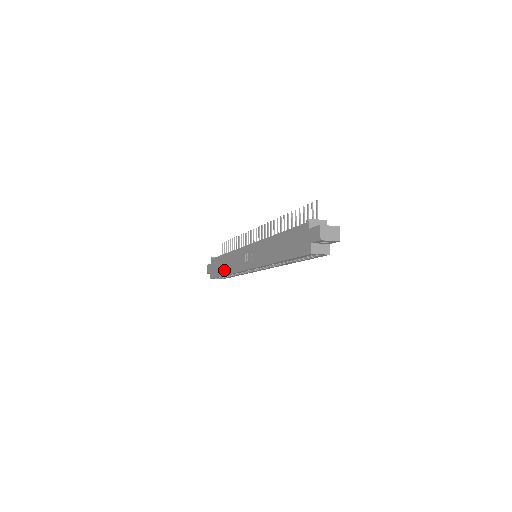
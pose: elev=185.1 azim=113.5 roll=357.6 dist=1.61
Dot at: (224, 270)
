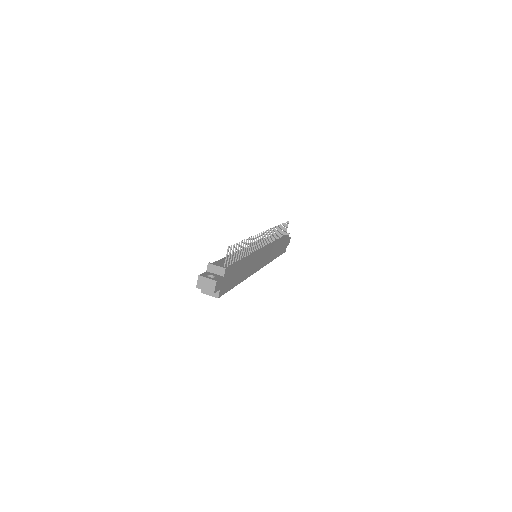
Dot at: occluded
